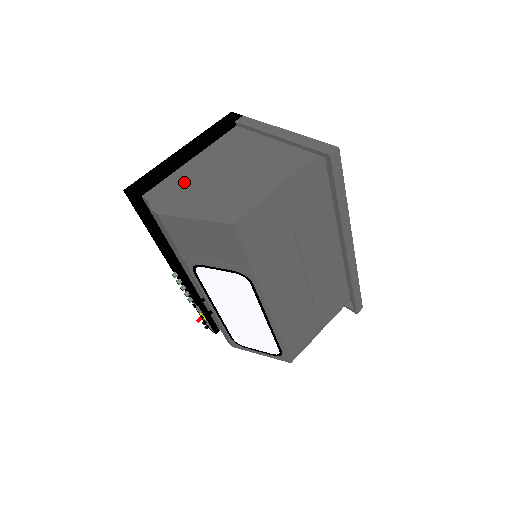
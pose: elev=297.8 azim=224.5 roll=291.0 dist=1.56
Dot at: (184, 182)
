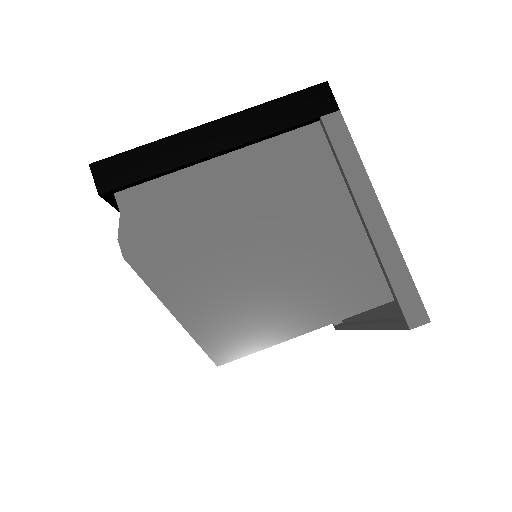
Dot at: (186, 210)
